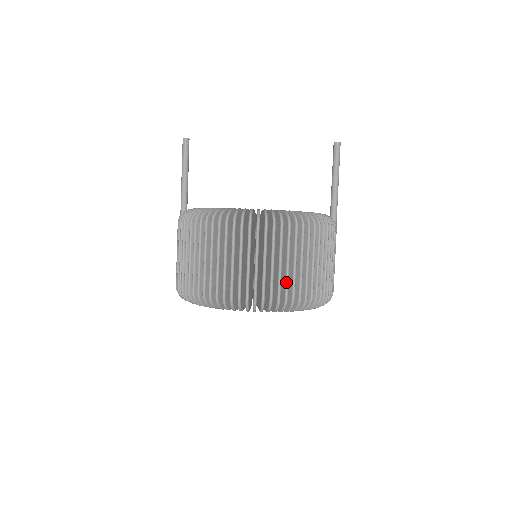
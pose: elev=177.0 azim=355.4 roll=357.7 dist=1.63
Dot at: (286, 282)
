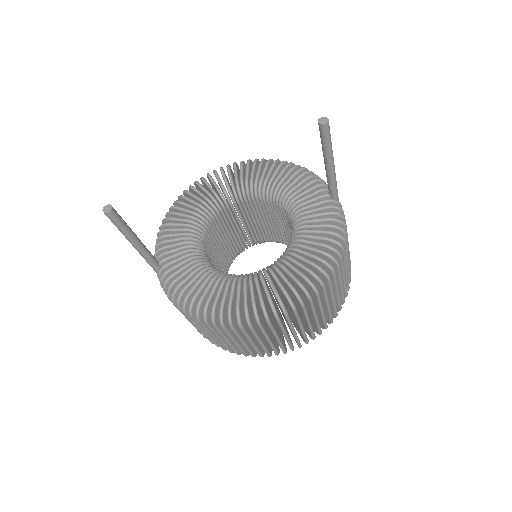
Dot at: (324, 321)
